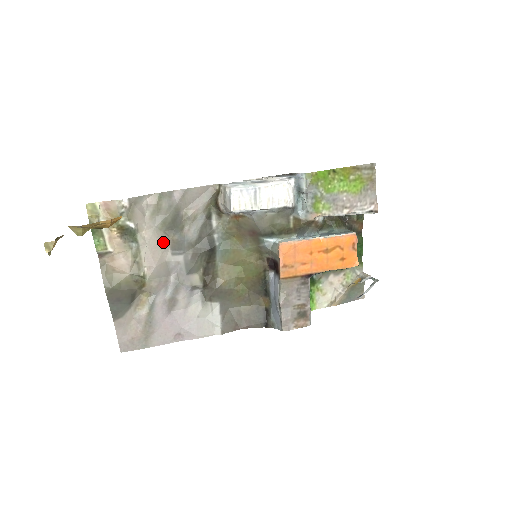
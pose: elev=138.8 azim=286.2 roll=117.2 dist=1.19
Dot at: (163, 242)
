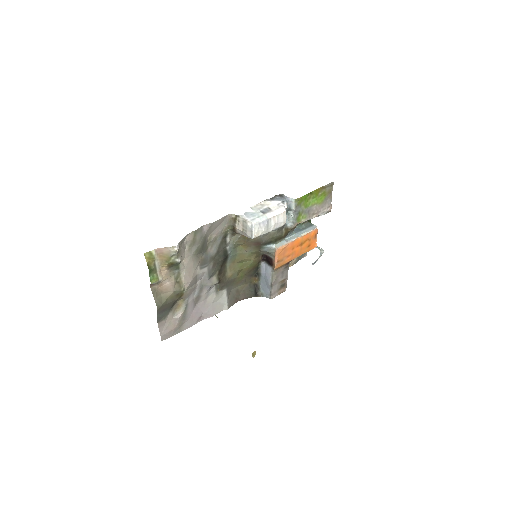
Dot at: (195, 263)
